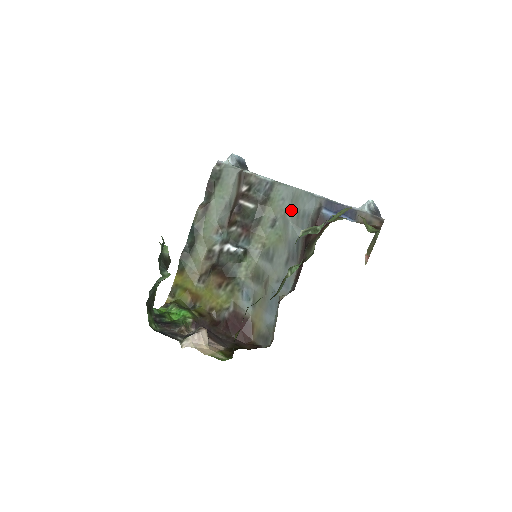
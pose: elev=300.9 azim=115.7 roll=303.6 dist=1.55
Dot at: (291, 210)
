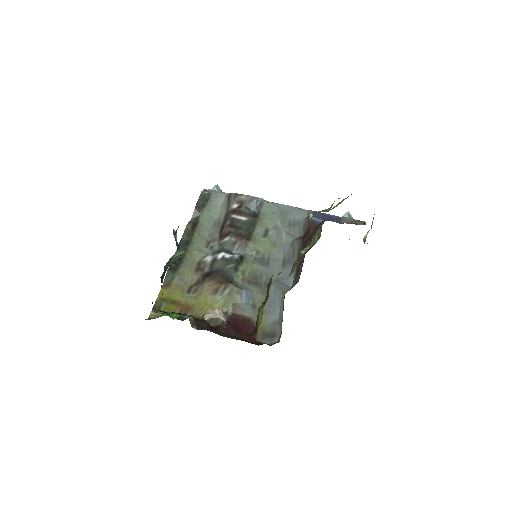
Dot at: (282, 221)
